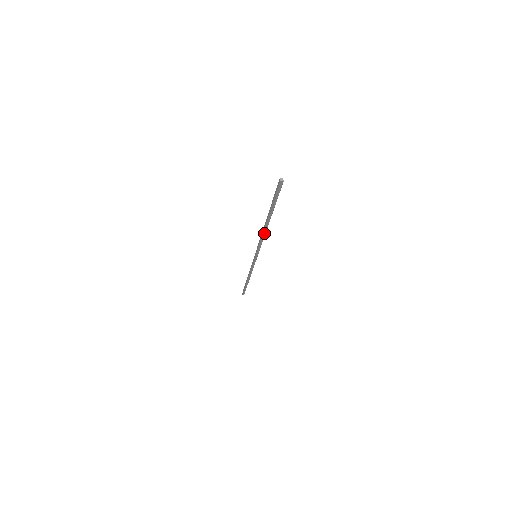
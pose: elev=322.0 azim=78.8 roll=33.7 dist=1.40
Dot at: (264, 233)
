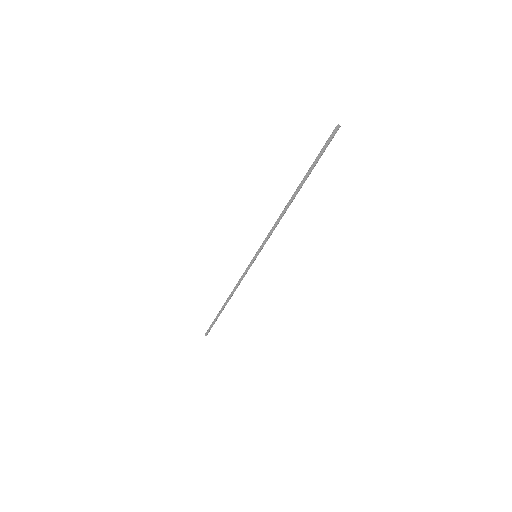
Dot at: (284, 212)
